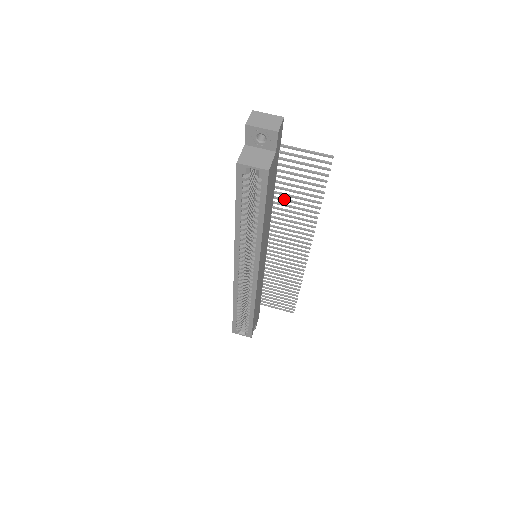
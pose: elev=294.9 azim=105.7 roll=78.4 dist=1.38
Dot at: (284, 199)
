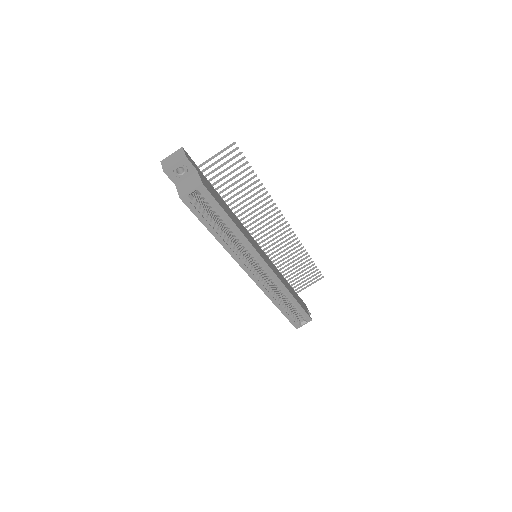
Dot at: (235, 200)
